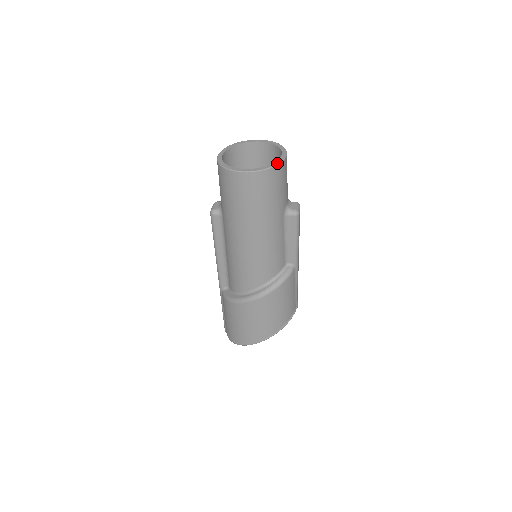
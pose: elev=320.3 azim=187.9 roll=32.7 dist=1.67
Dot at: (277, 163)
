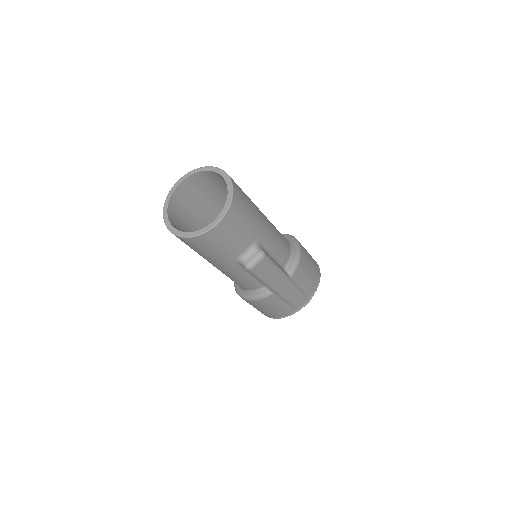
Dot at: (195, 235)
